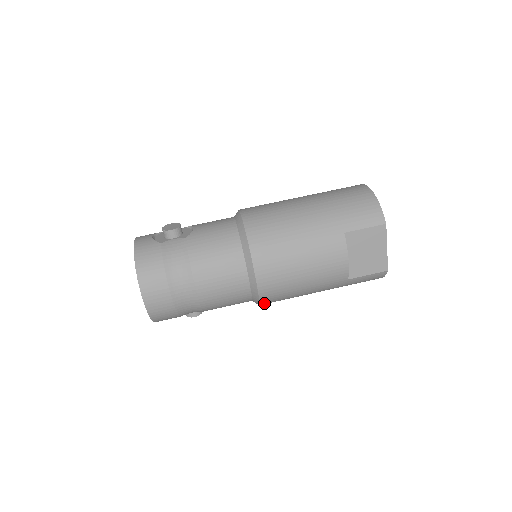
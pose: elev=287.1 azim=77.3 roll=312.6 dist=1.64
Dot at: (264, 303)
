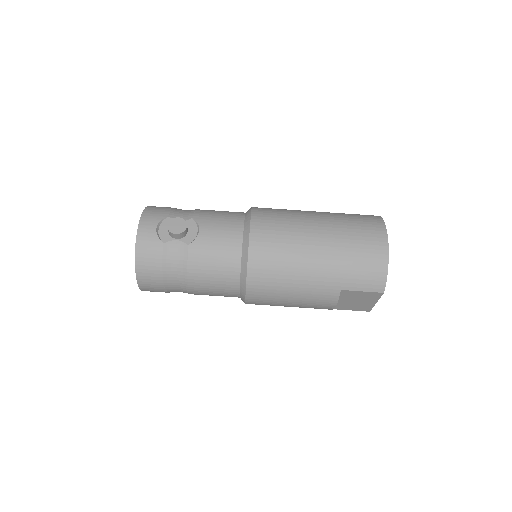
Dot at: occluded
